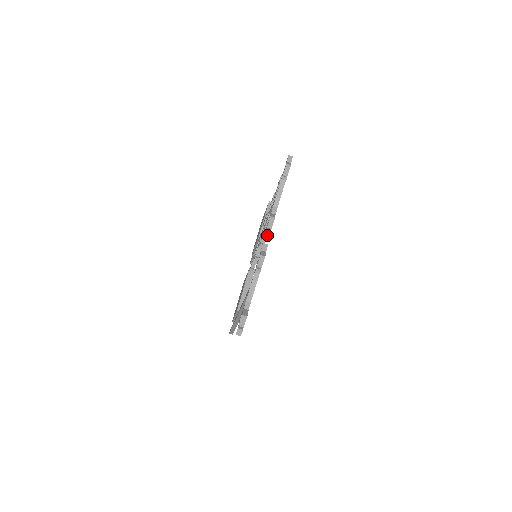
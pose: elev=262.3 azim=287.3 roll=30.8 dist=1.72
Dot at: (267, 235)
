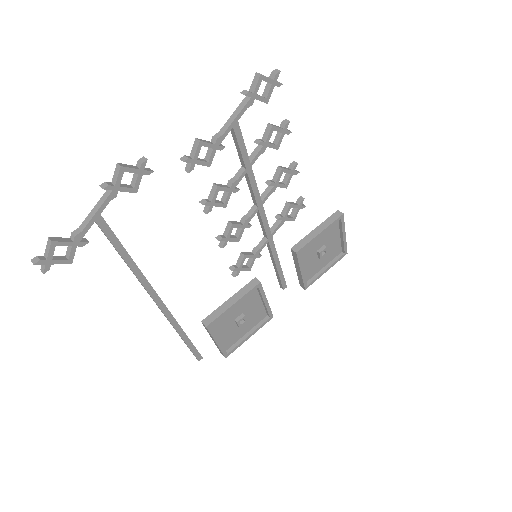
Dot at: (188, 169)
